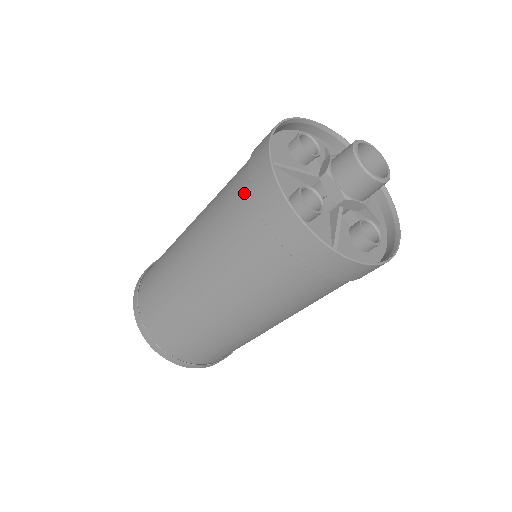
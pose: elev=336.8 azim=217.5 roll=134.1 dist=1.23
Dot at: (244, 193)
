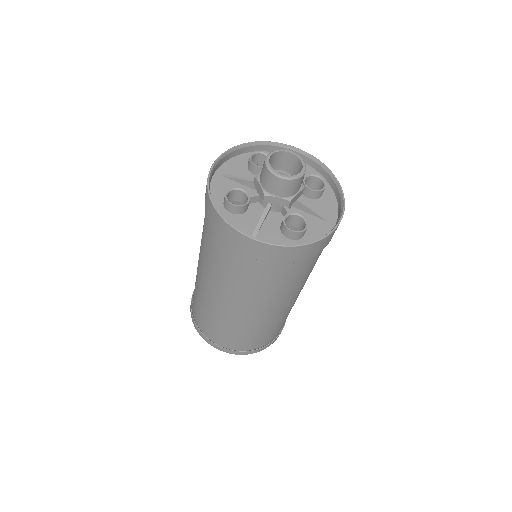
Dot at: occluded
